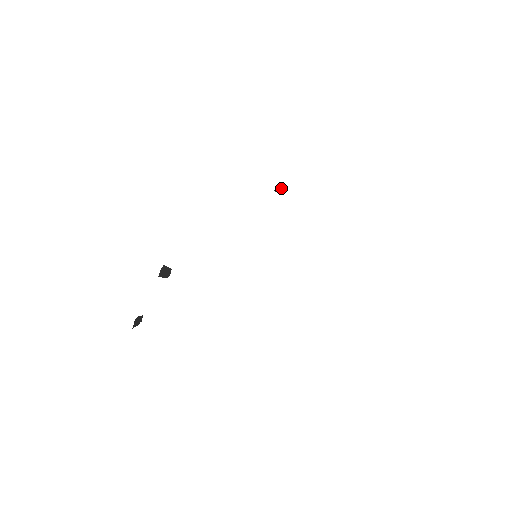
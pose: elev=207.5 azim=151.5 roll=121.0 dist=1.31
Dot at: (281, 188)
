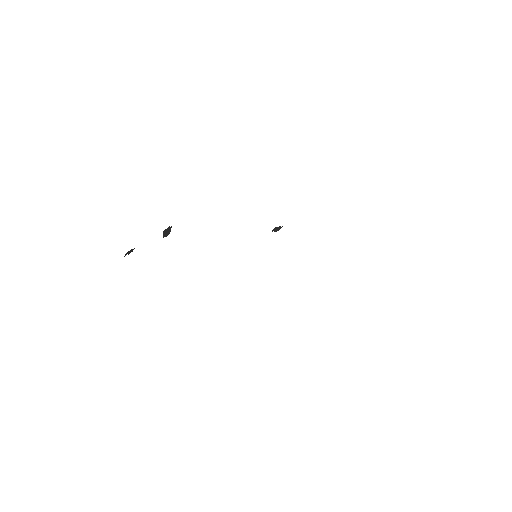
Dot at: (276, 230)
